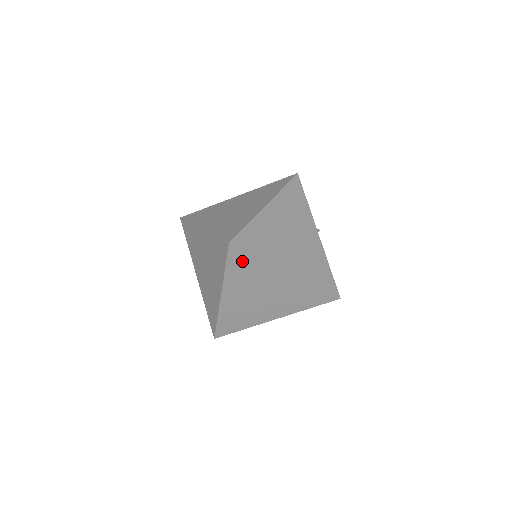
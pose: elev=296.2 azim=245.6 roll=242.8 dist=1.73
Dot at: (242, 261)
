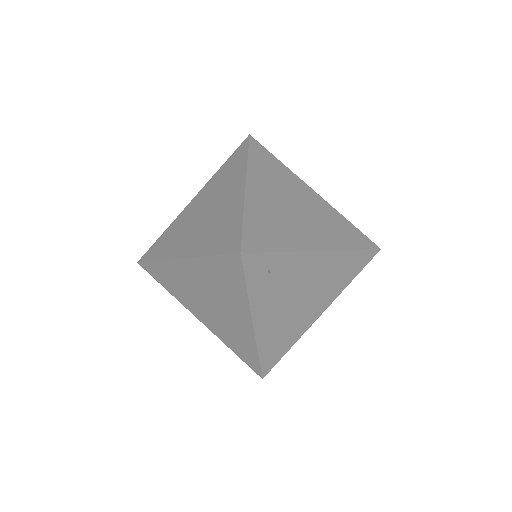
Dot at: (263, 268)
